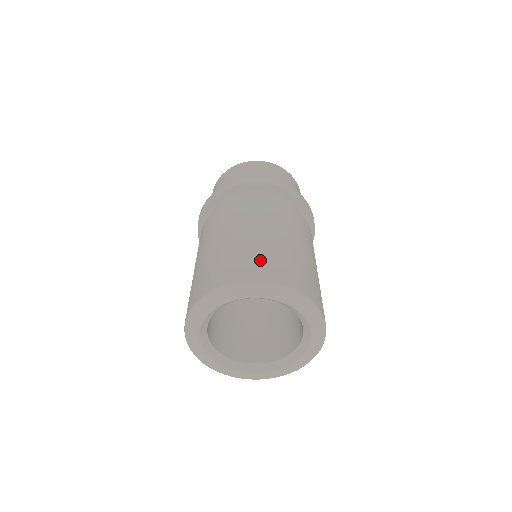
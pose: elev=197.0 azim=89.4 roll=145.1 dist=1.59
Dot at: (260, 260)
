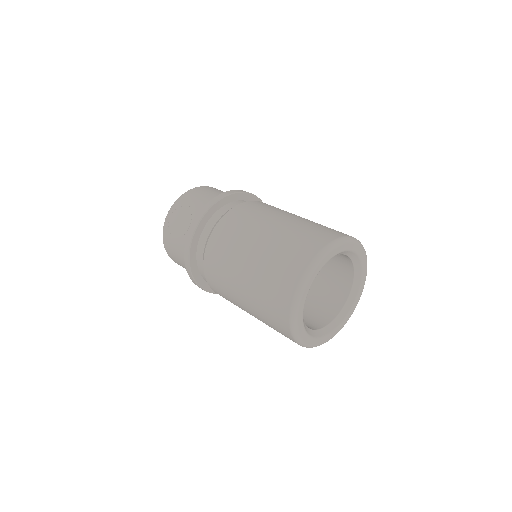
Dot at: occluded
